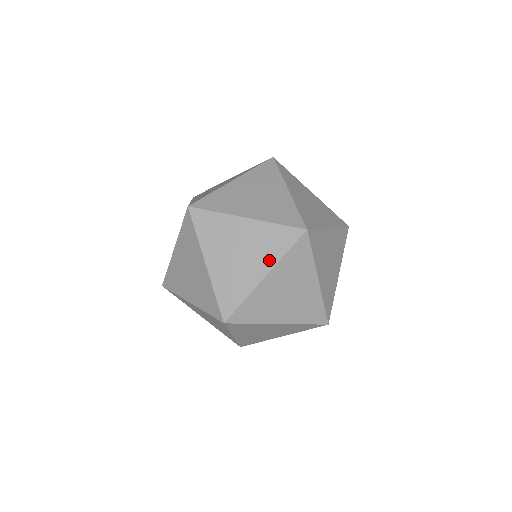
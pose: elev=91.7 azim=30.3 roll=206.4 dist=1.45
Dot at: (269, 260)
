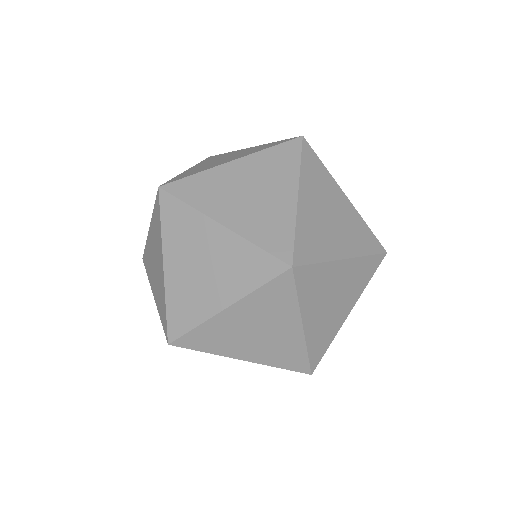
Dot at: (356, 295)
